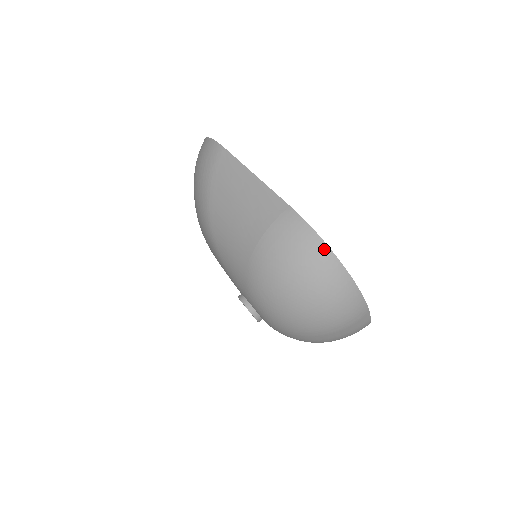
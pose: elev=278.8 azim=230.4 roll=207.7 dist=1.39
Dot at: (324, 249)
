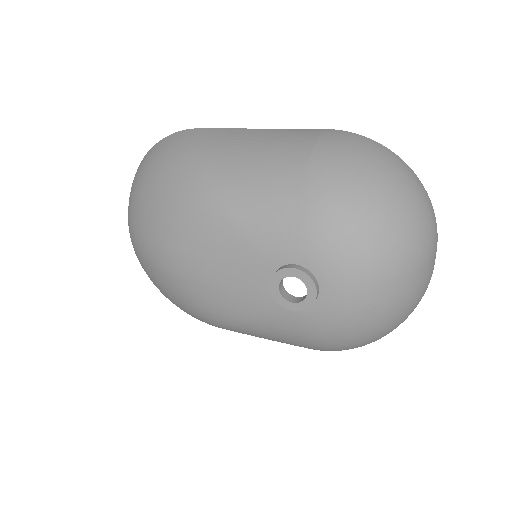
Dot at: (388, 150)
